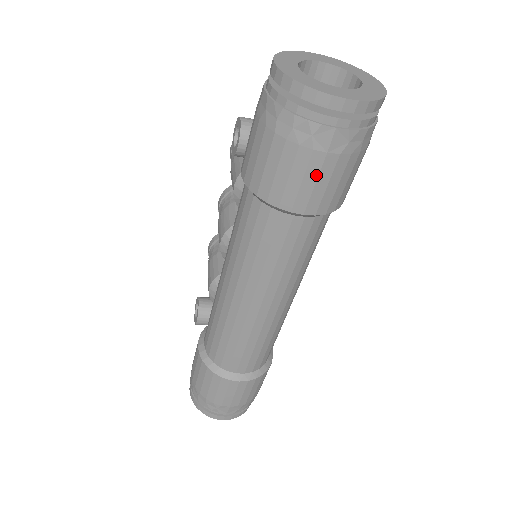
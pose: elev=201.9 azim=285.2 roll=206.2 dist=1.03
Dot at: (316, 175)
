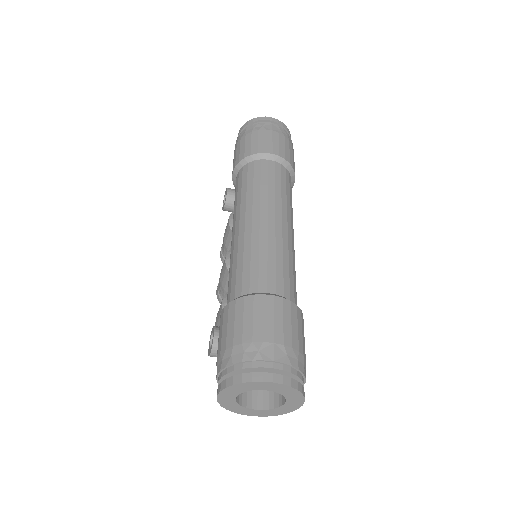
Dot at: (271, 138)
